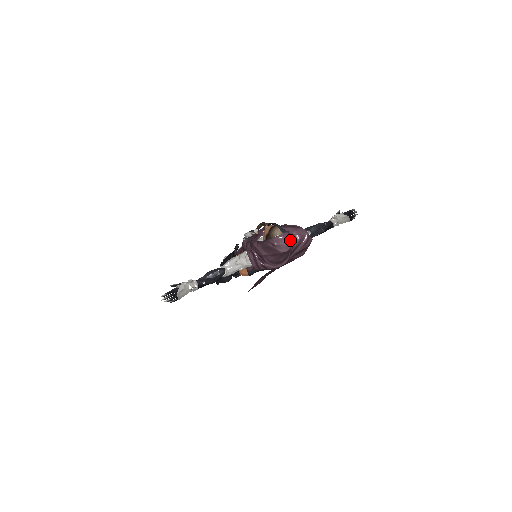
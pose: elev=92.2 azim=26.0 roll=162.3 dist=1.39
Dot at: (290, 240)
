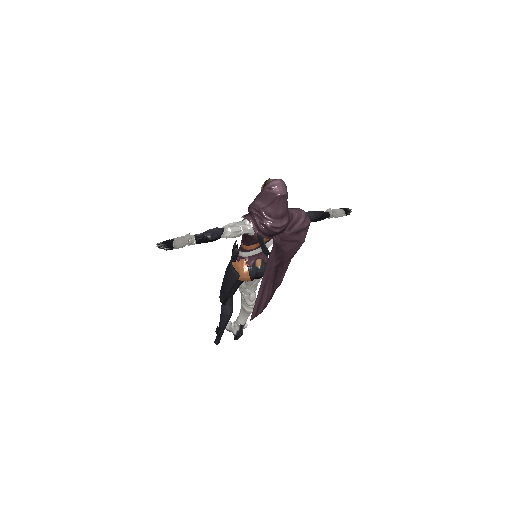
Dot at: (286, 187)
